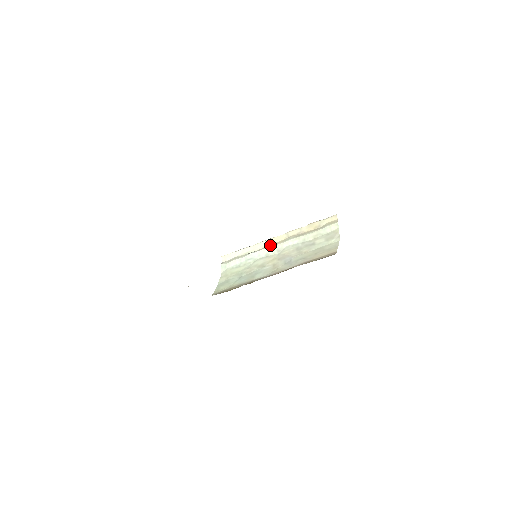
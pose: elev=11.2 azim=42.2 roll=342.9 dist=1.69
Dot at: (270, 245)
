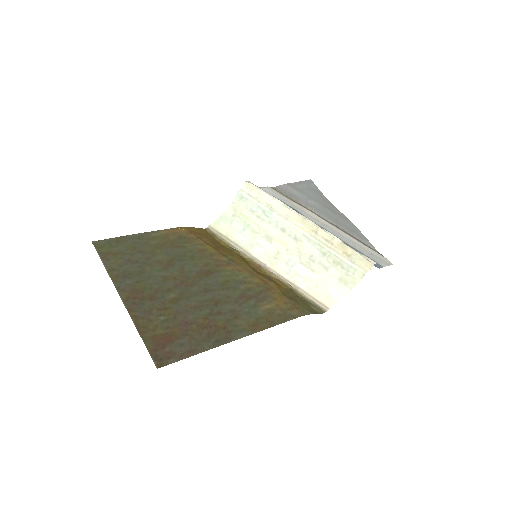
Dot at: (294, 222)
